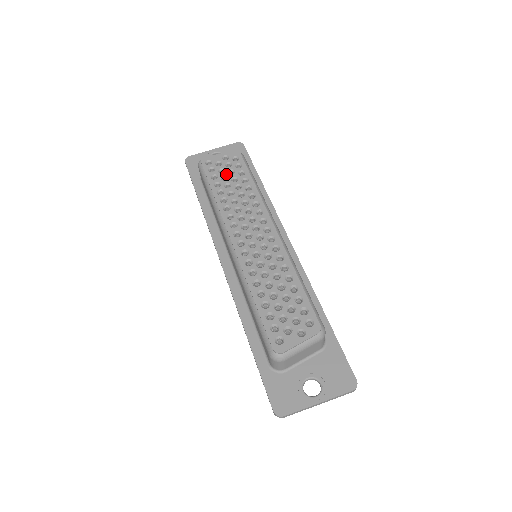
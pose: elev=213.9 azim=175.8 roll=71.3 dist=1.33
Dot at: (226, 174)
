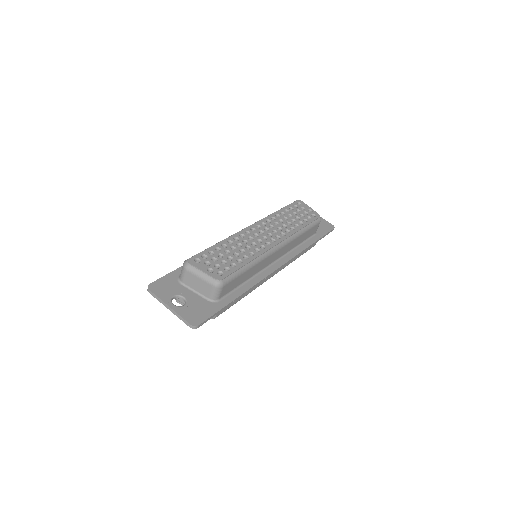
Dot at: (298, 213)
